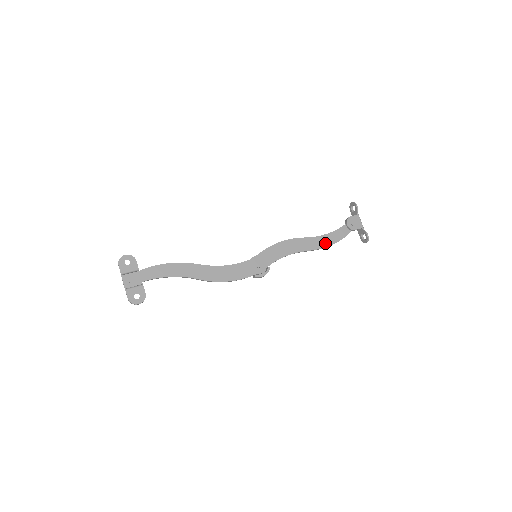
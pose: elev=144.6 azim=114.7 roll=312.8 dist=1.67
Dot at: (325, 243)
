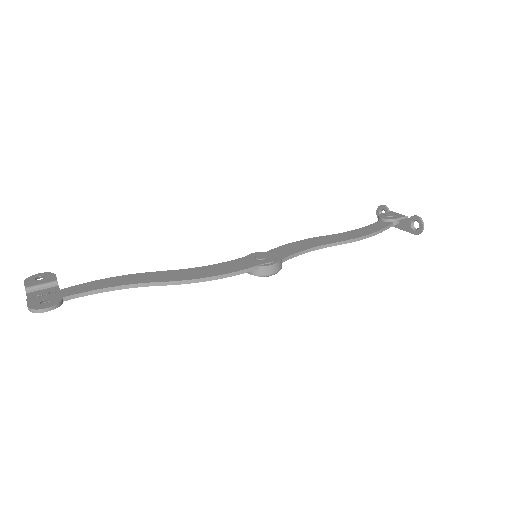
Dot at: (359, 234)
